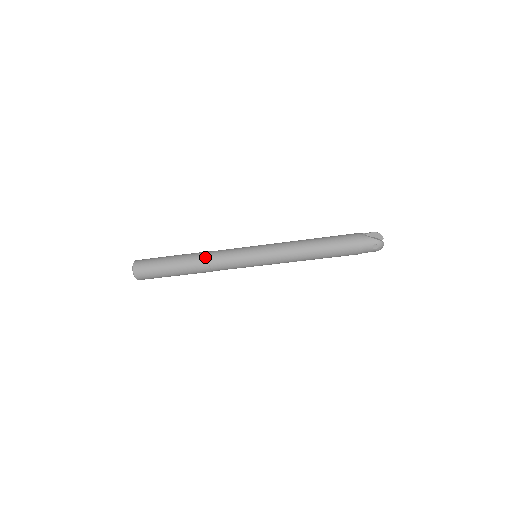
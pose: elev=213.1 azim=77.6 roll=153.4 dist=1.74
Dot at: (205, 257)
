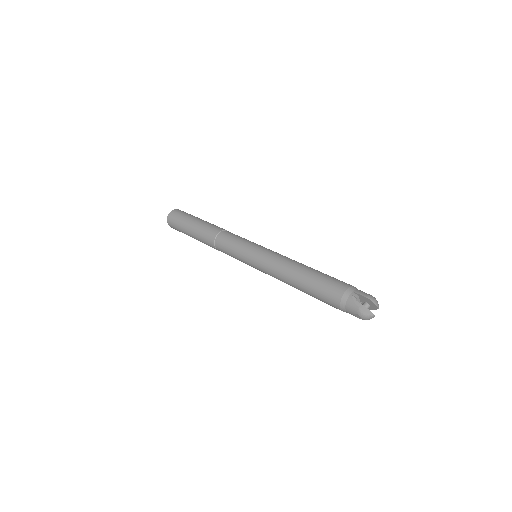
Dot at: (213, 237)
